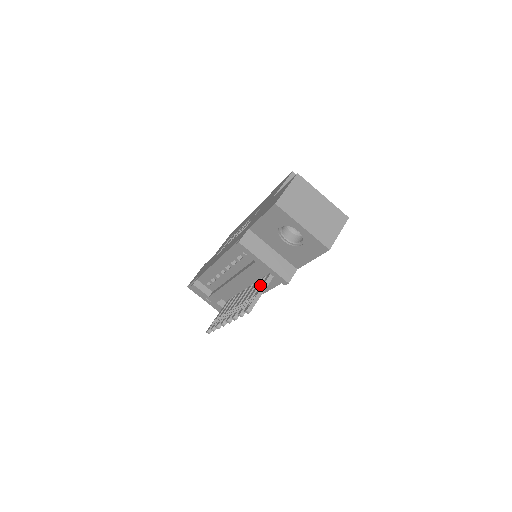
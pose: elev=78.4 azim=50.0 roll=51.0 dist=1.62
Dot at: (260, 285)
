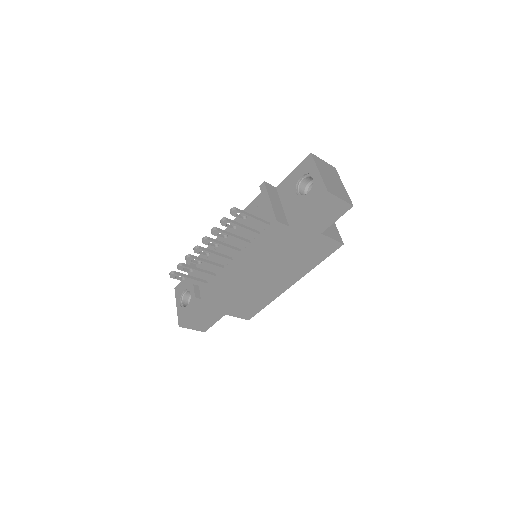
Dot at: (251, 229)
